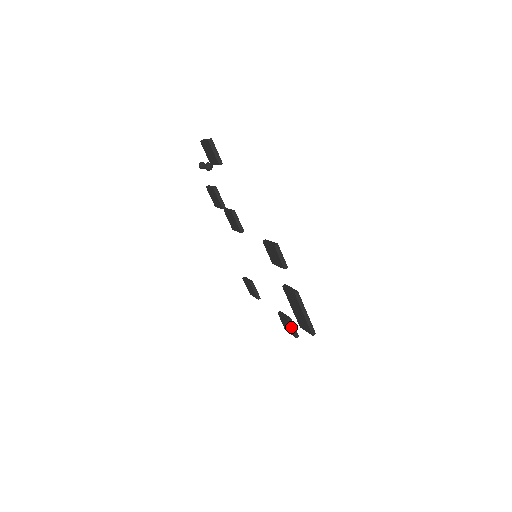
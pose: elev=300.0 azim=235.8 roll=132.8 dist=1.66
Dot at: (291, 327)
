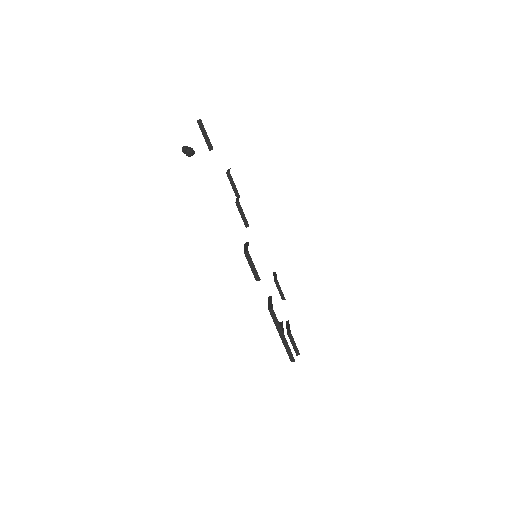
Dot at: (291, 342)
